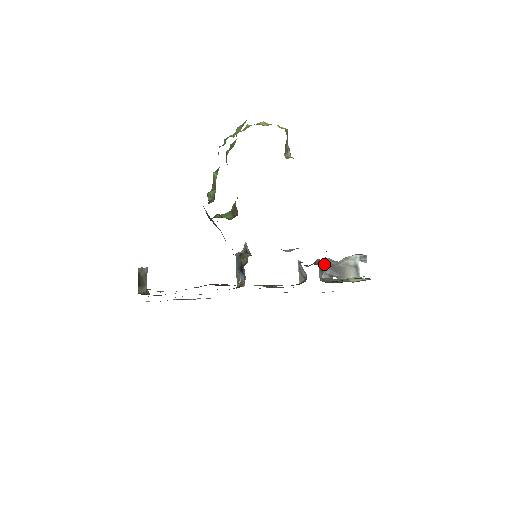
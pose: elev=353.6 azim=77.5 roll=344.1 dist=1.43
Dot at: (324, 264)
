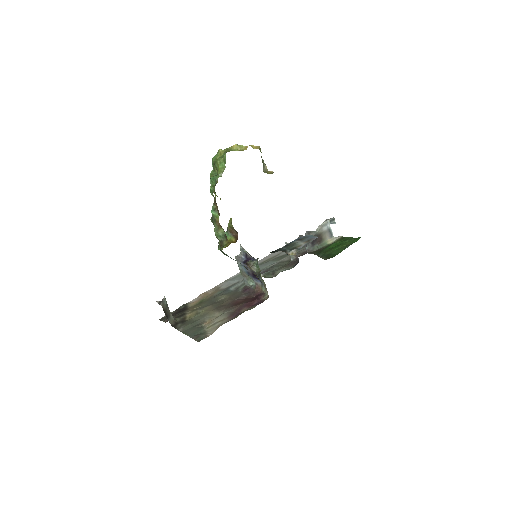
Dot at: occluded
